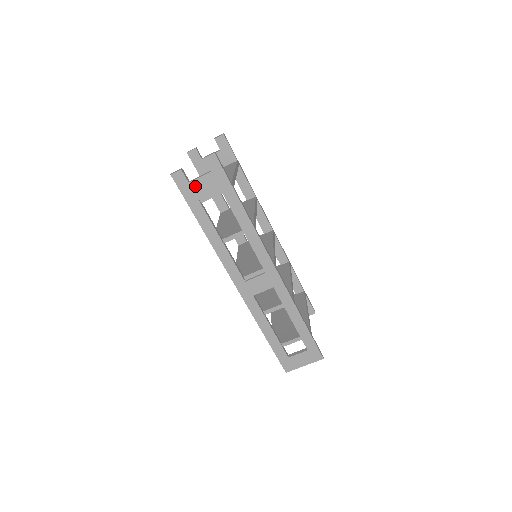
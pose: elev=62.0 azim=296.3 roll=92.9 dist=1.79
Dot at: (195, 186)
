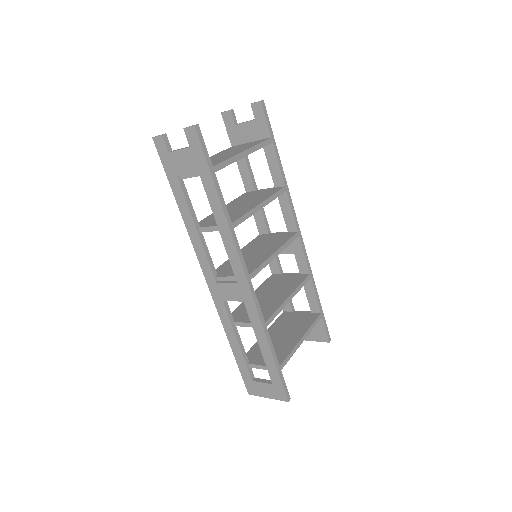
Dot at: (174, 158)
